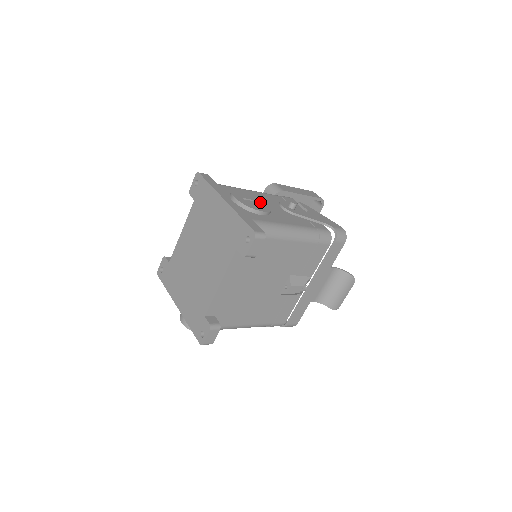
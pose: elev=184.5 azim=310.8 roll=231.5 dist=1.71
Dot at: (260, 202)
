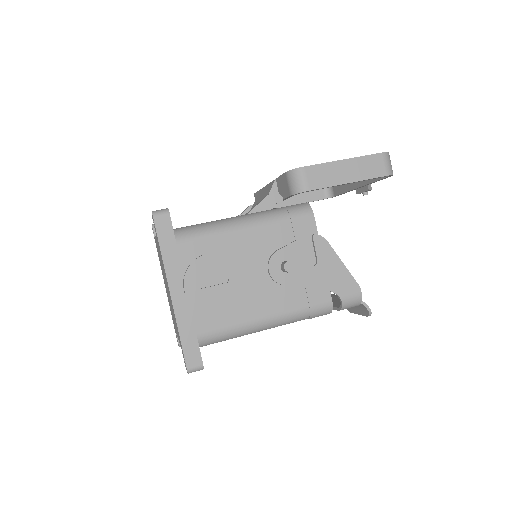
Dot at: (228, 282)
